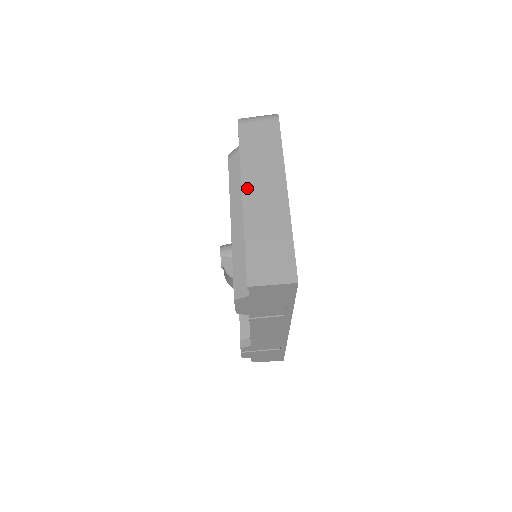
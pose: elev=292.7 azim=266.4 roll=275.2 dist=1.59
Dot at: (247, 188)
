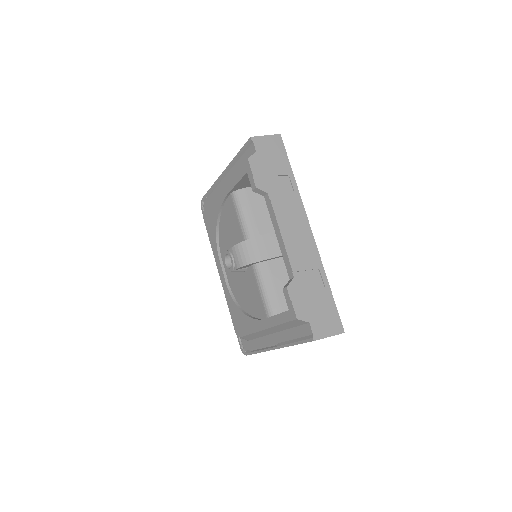
Dot at: occluded
